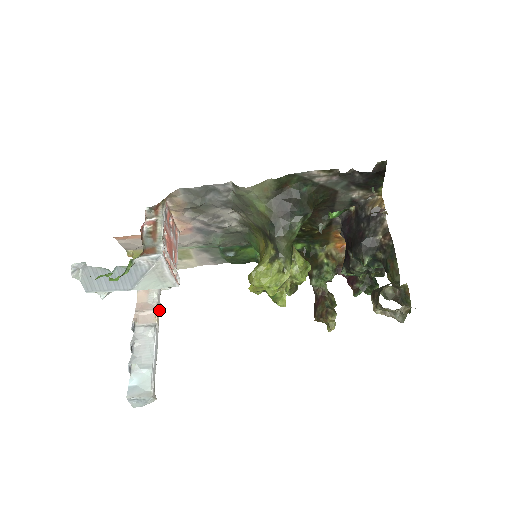
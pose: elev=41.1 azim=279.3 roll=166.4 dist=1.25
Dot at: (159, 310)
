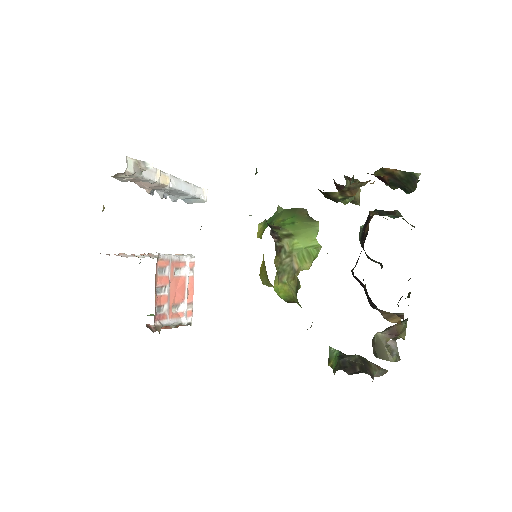
Dot at: (159, 176)
